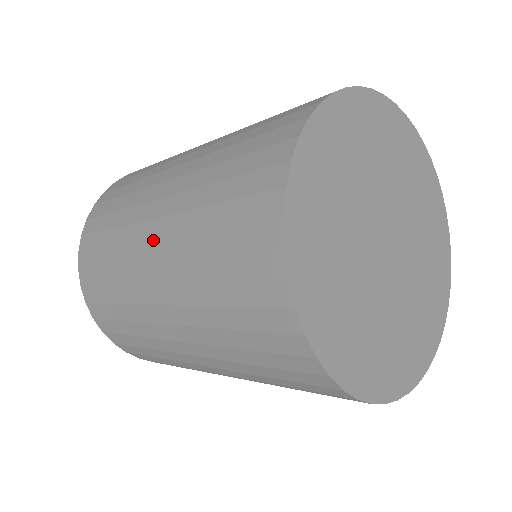
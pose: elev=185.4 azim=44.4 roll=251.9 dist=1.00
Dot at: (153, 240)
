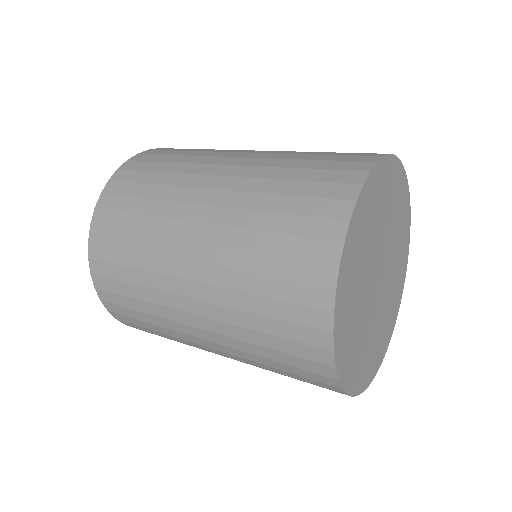
Dot at: (206, 341)
